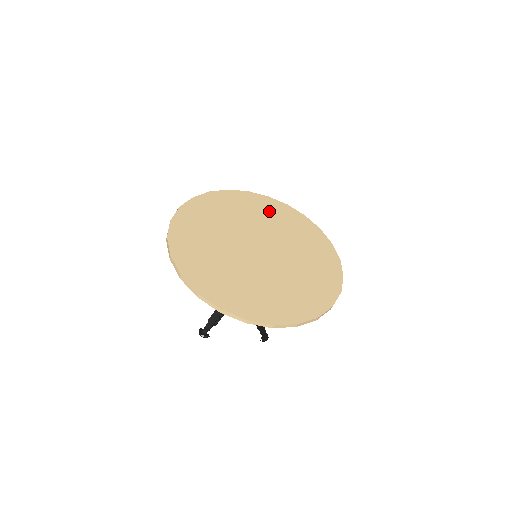
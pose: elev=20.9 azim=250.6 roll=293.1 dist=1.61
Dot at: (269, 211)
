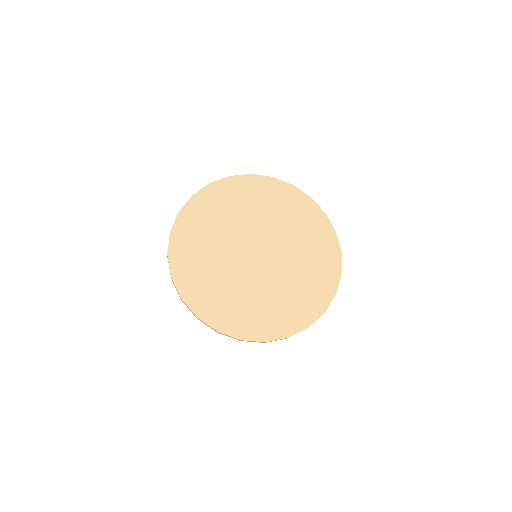
Dot at: (272, 198)
